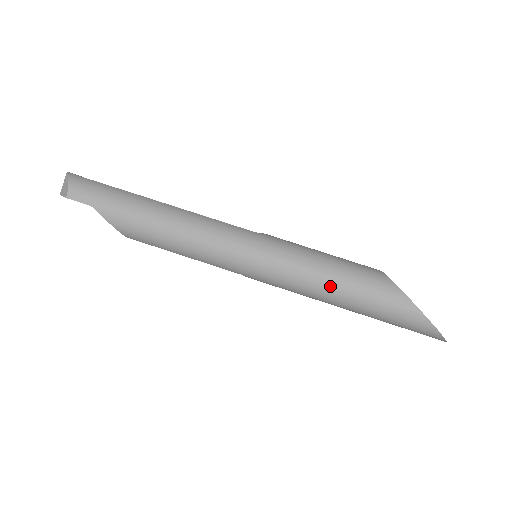
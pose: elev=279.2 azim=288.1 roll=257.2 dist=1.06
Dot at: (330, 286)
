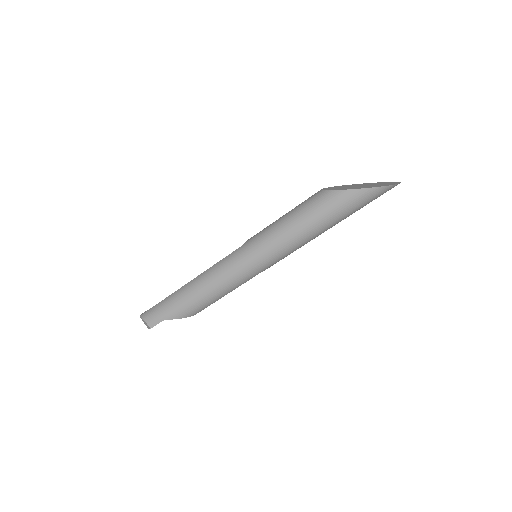
Dot at: (302, 231)
